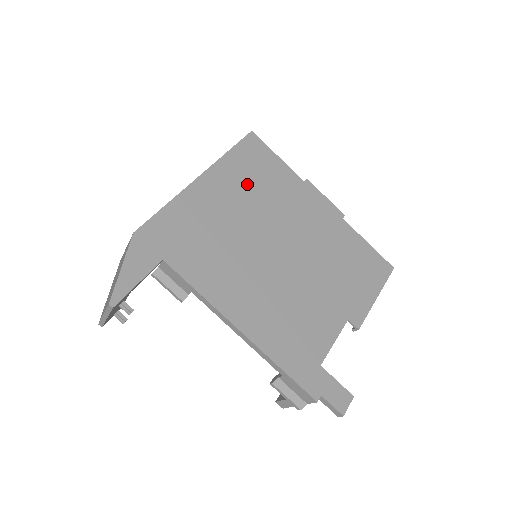
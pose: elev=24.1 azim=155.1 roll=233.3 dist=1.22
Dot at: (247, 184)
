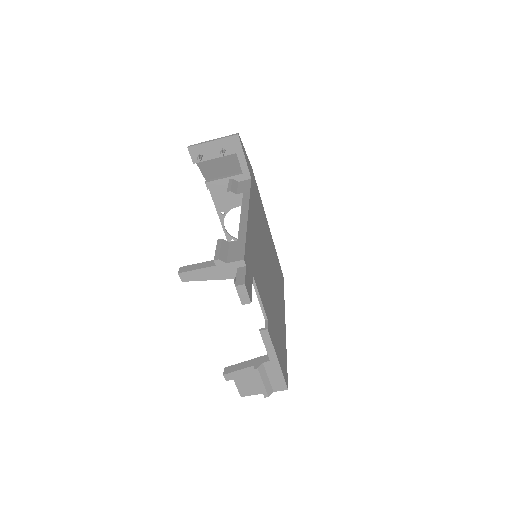
Dot at: (275, 260)
